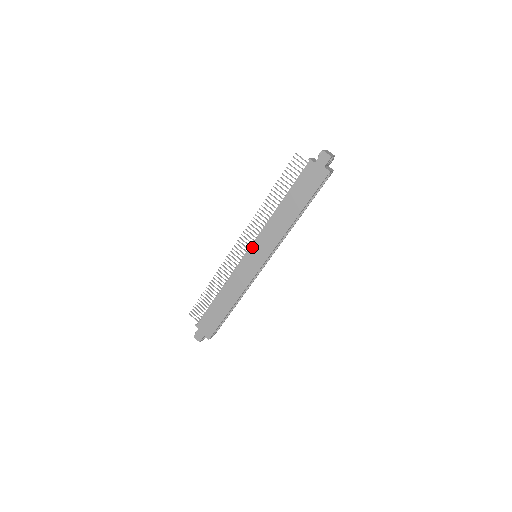
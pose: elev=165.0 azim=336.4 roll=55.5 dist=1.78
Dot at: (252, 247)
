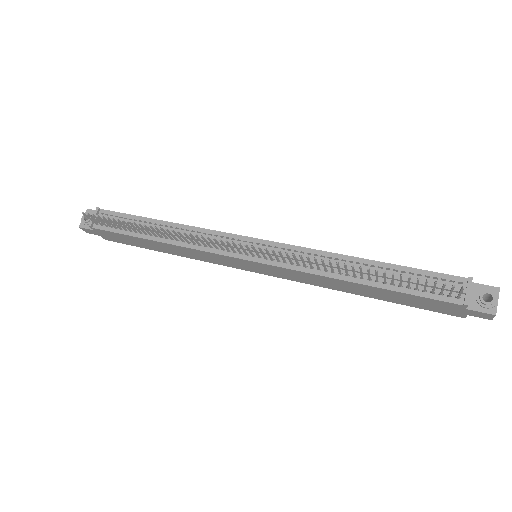
Dot at: (262, 264)
